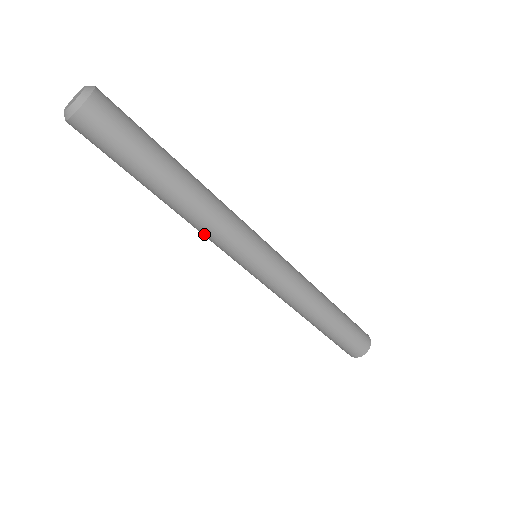
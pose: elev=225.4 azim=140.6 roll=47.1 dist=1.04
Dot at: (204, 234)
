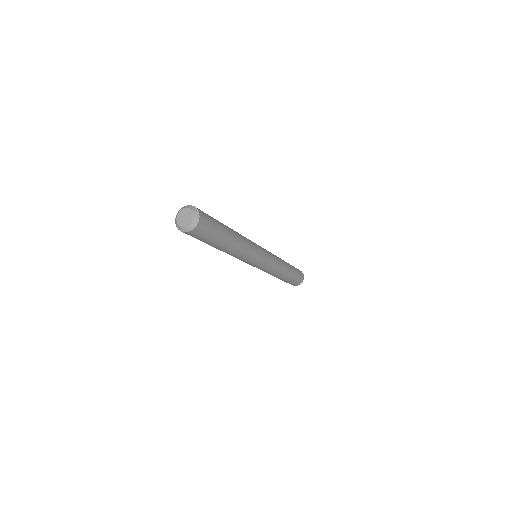
Dot at: occluded
